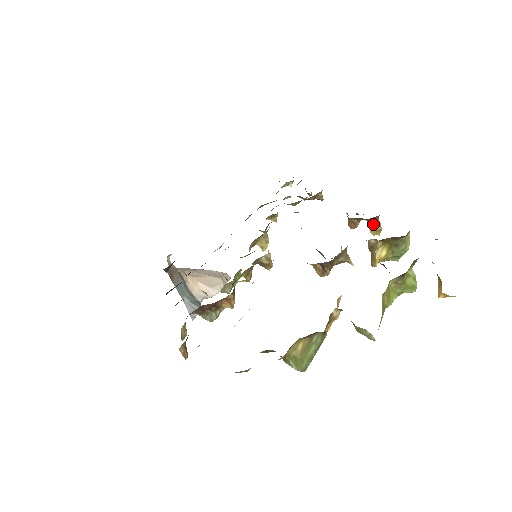
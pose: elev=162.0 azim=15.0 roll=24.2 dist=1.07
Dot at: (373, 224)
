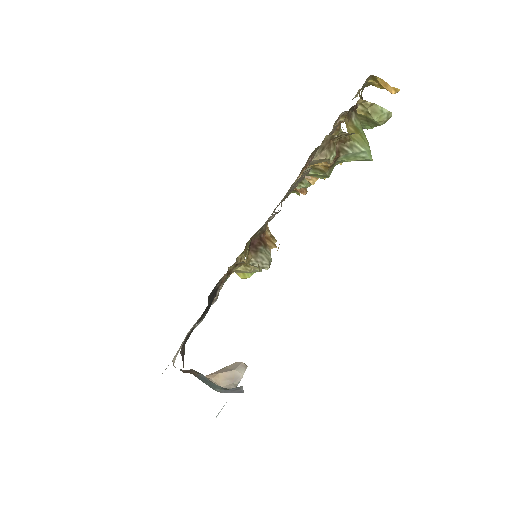
Dot at: occluded
